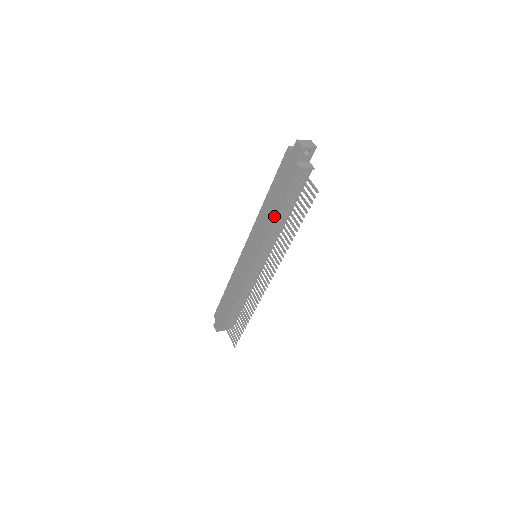
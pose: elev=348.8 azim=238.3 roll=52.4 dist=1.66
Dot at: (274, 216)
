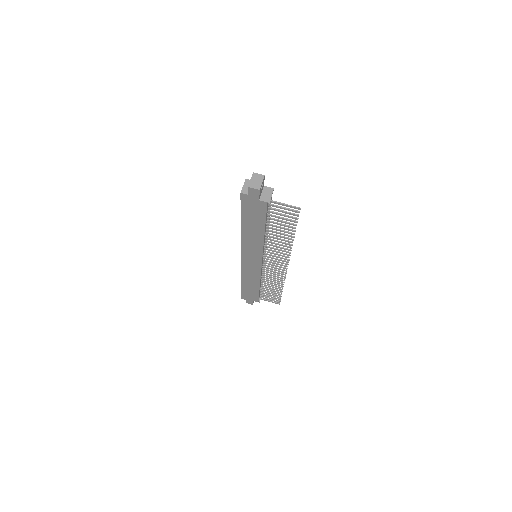
Dot at: (262, 235)
